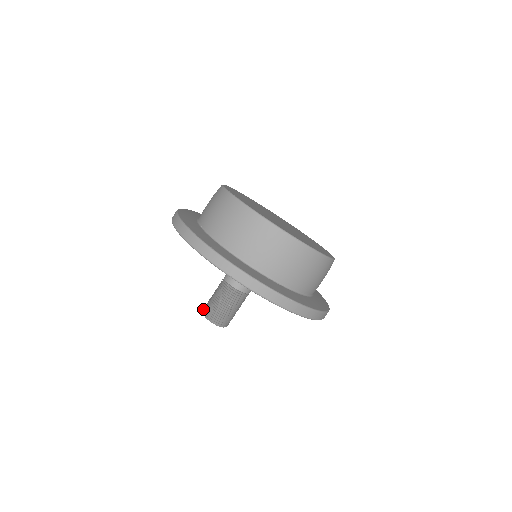
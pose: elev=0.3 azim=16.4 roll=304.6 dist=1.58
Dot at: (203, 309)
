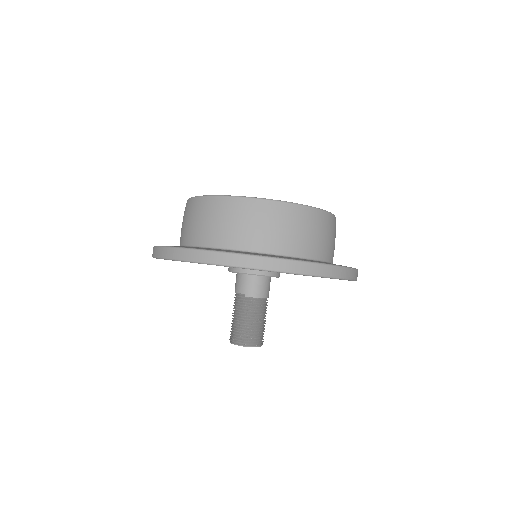
Dot at: (238, 342)
